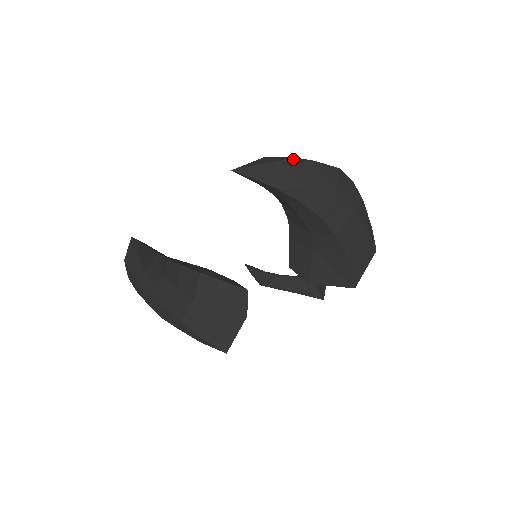
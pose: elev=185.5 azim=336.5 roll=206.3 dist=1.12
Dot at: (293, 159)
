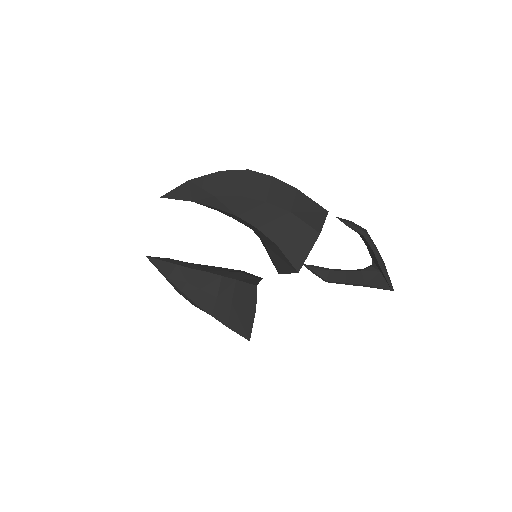
Dot at: occluded
